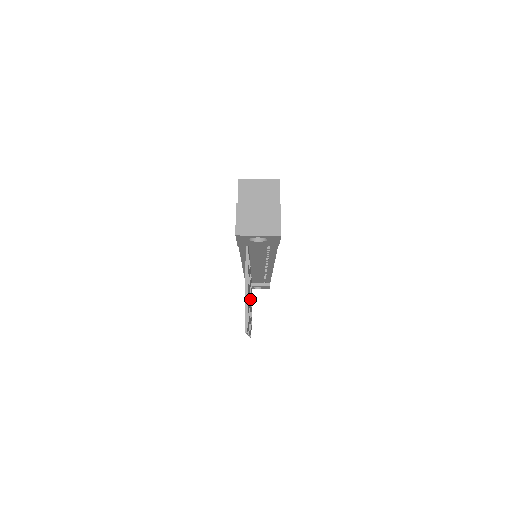
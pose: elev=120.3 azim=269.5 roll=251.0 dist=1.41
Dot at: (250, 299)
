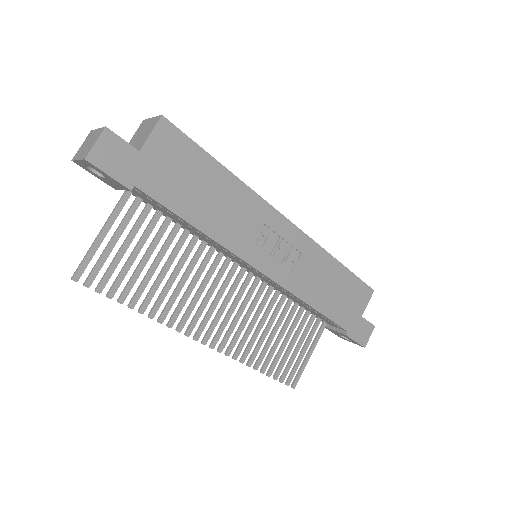
Dot at: occluded
